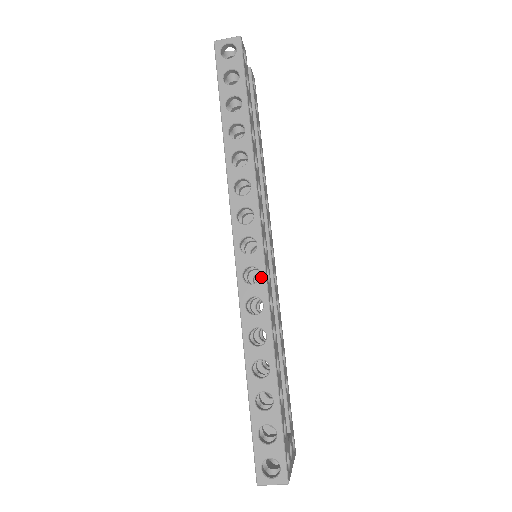
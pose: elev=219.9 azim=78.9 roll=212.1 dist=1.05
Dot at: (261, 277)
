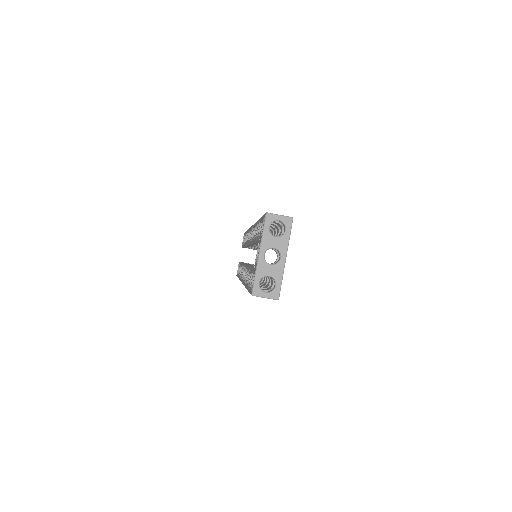
Dot at: occluded
